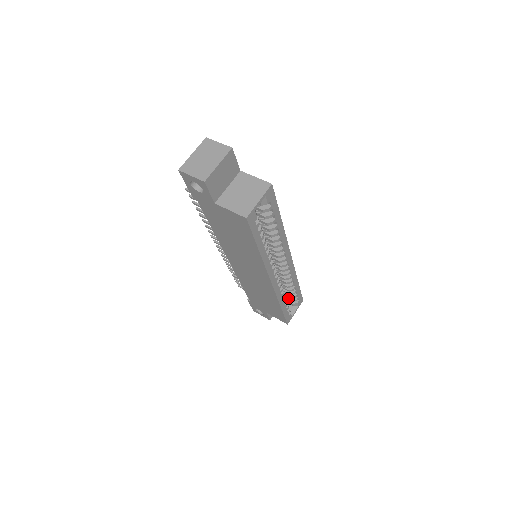
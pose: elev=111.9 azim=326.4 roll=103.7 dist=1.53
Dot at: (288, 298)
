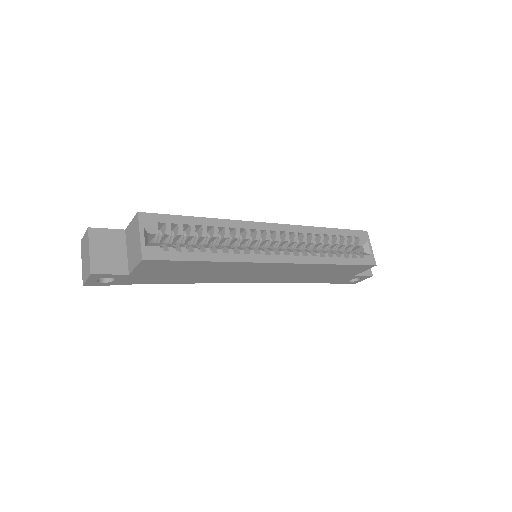
Dot at: (346, 247)
